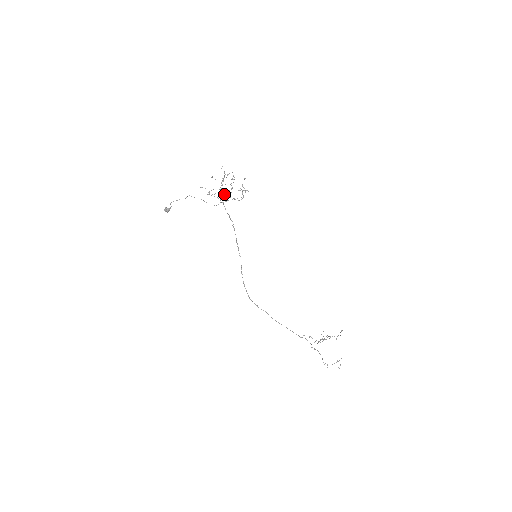
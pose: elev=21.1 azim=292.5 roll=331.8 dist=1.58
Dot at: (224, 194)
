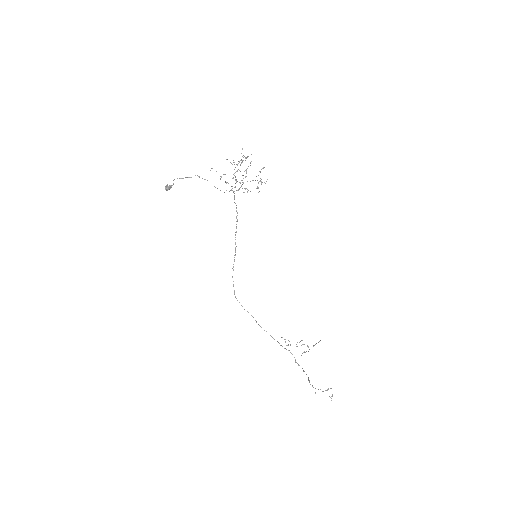
Dot at: (237, 181)
